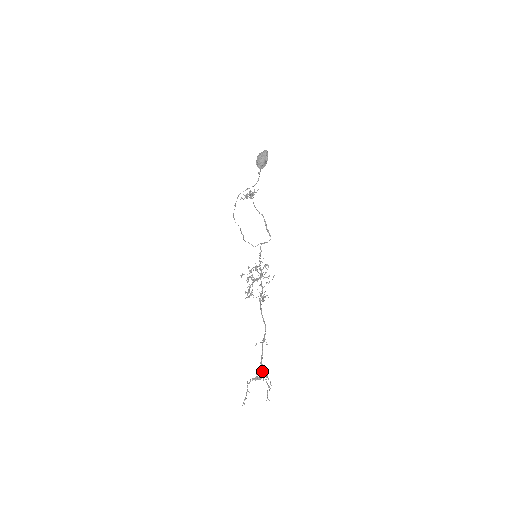
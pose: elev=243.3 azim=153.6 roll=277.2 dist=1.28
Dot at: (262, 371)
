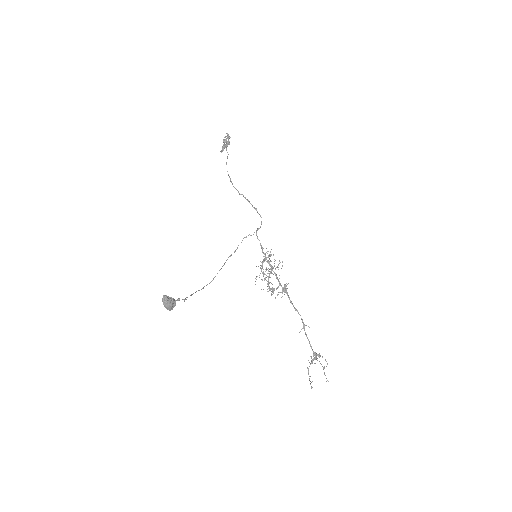
Dot at: (314, 355)
